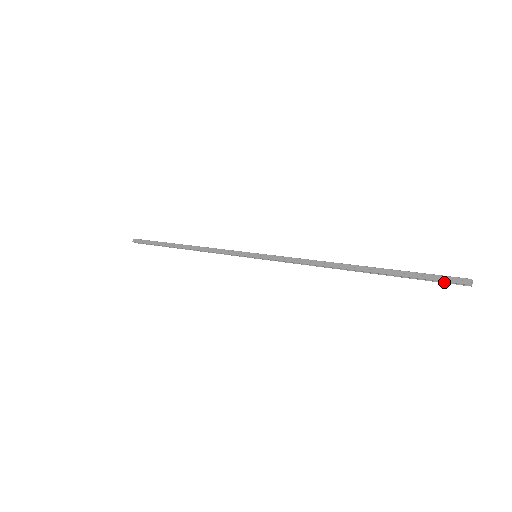
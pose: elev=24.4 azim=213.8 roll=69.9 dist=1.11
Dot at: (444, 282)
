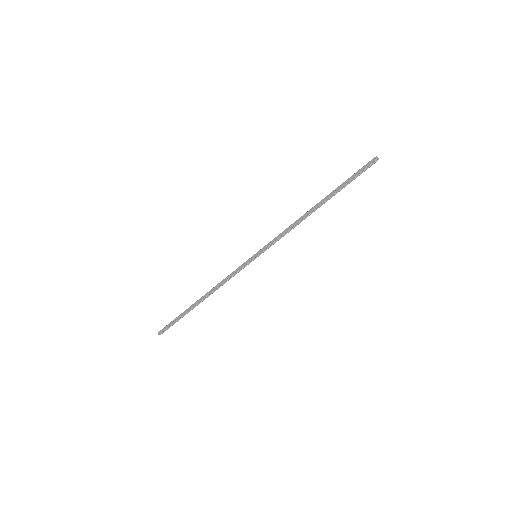
Dot at: (366, 169)
